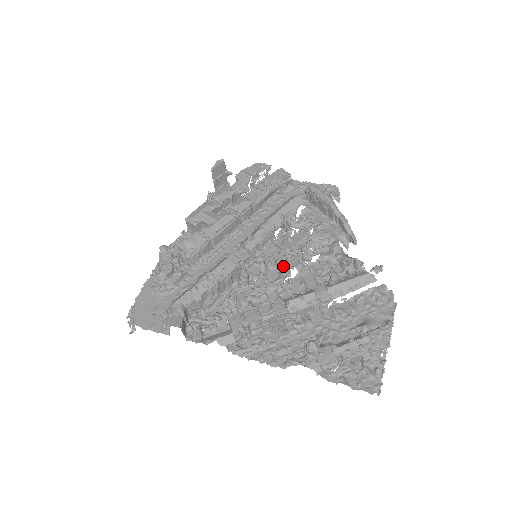
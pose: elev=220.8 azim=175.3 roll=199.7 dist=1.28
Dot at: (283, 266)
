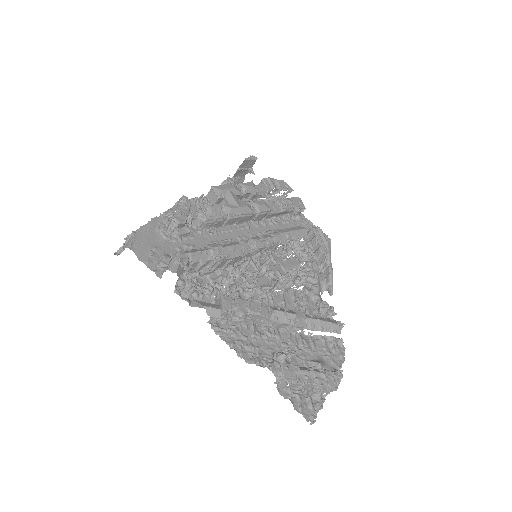
Dot at: (285, 279)
